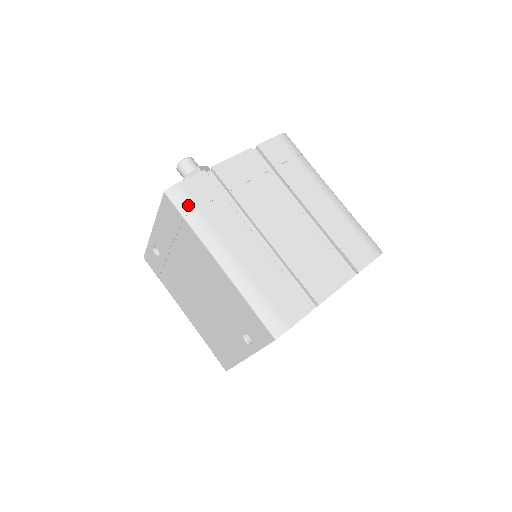
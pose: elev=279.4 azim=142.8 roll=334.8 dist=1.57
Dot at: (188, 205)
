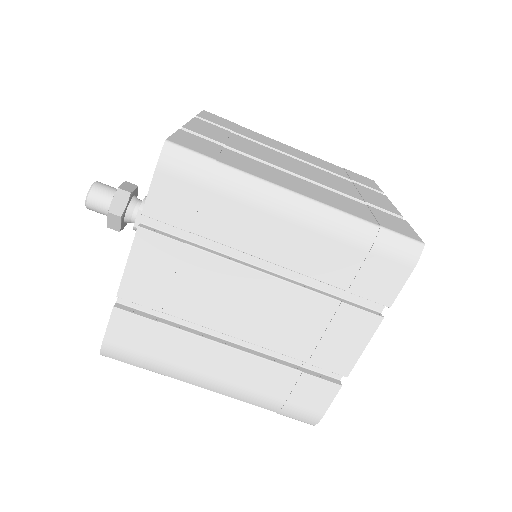
Dot at: (133, 359)
